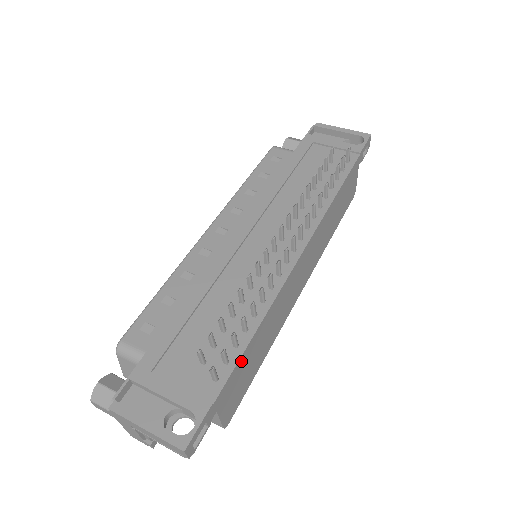
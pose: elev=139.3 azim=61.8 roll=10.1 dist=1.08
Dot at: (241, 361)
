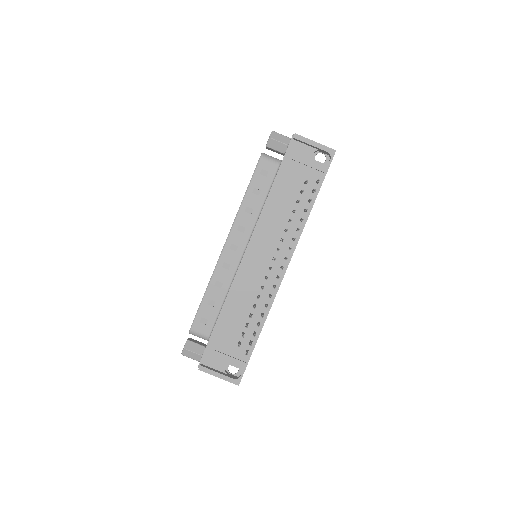
Dot at: occluded
